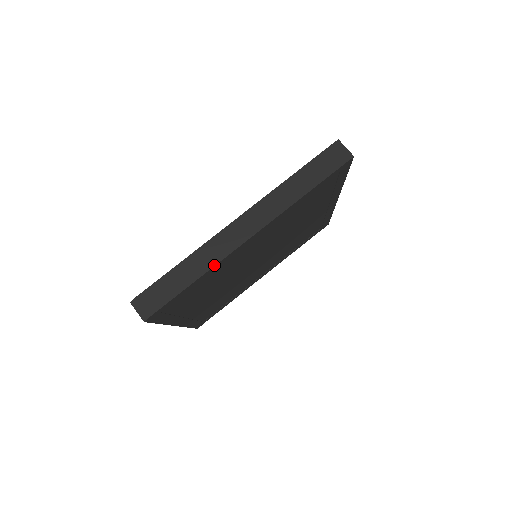
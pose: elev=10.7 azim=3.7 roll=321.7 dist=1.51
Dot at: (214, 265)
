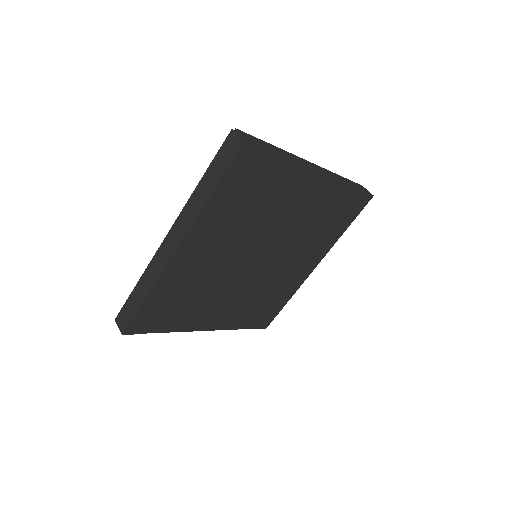
Dot at: (299, 163)
